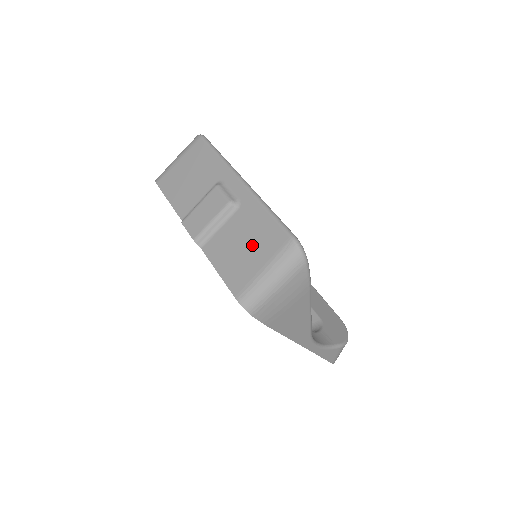
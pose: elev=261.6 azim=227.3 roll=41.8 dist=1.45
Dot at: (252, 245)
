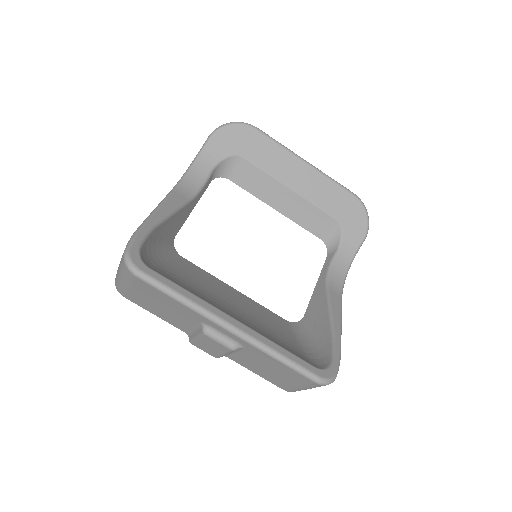
Dot at: (278, 373)
